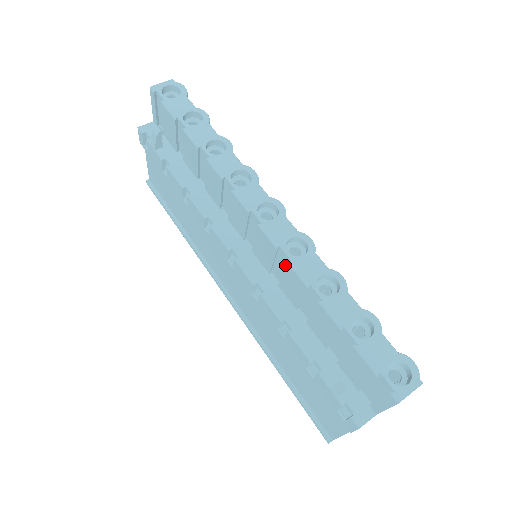
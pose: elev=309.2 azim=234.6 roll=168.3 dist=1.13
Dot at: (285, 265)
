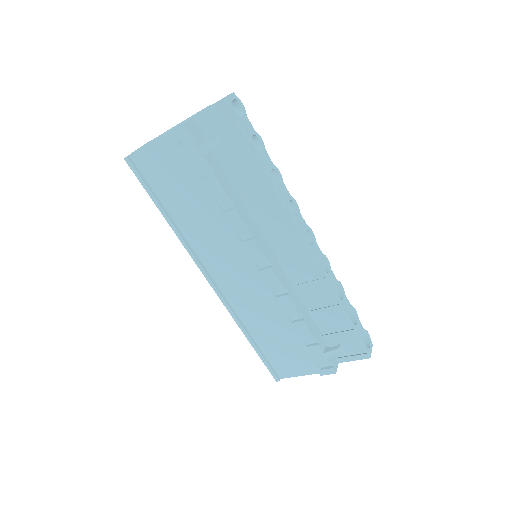
Dot at: (320, 279)
